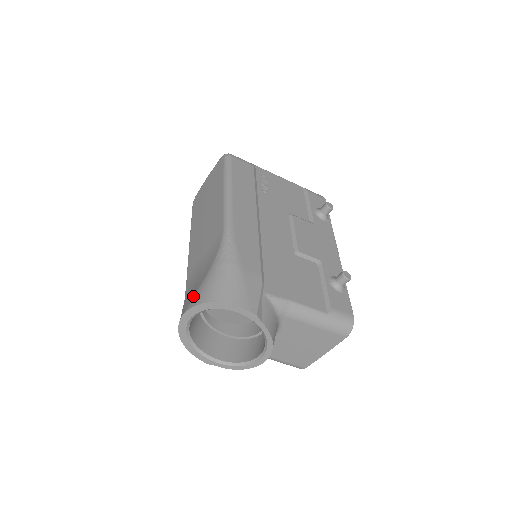
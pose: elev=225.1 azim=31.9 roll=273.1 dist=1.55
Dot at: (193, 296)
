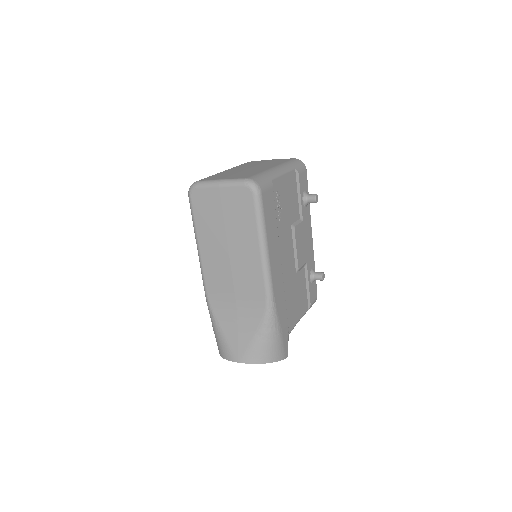
Dot at: (244, 350)
